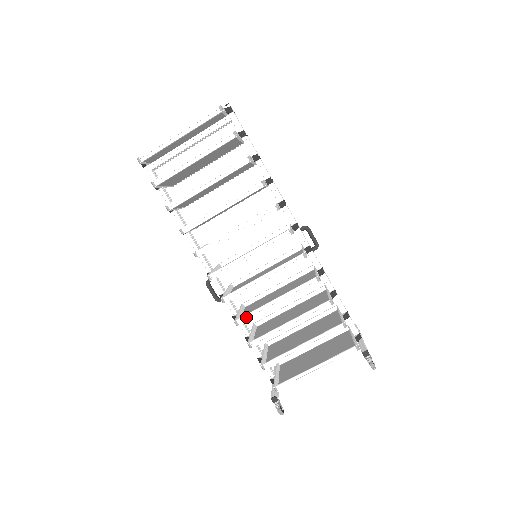
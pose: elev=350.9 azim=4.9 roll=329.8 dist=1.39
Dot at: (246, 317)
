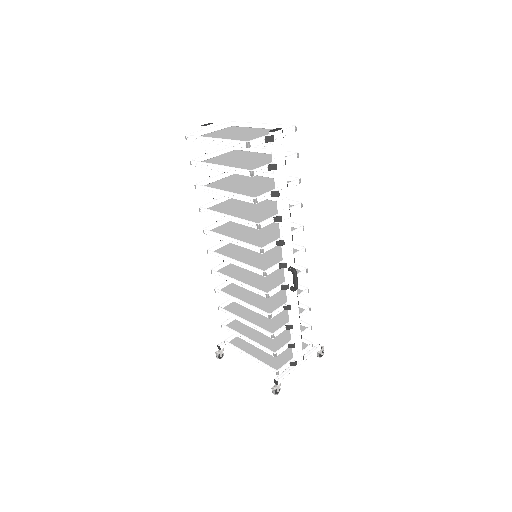
Dot at: (222, 292)
